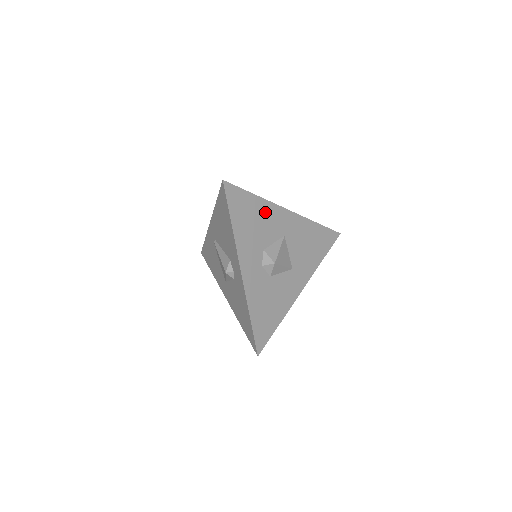
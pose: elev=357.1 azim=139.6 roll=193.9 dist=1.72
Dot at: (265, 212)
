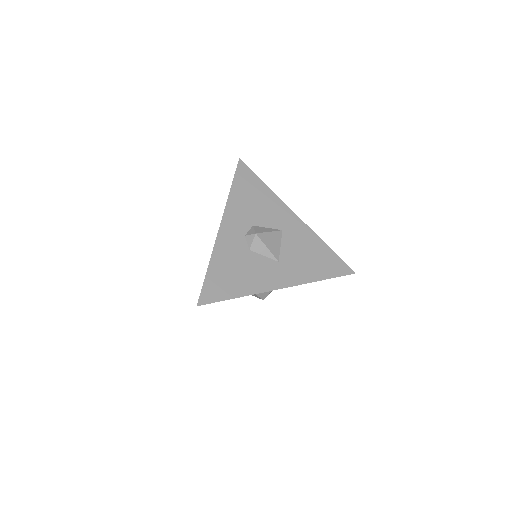
Dot at: (270, 201)
